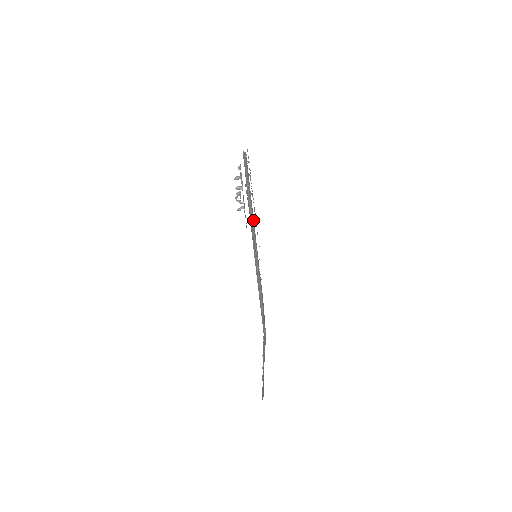
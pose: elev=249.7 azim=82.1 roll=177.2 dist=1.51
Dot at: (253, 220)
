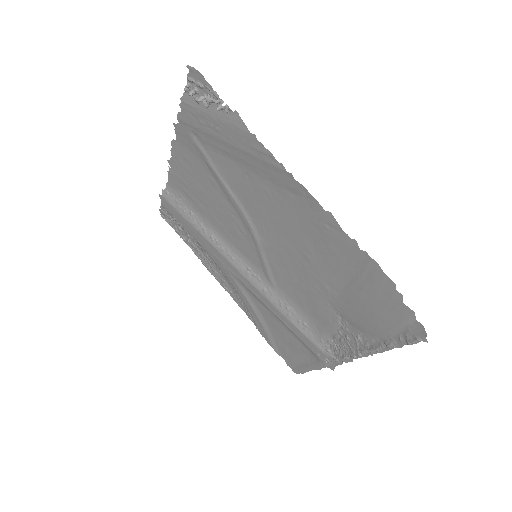
Dot at: (222, 239)
